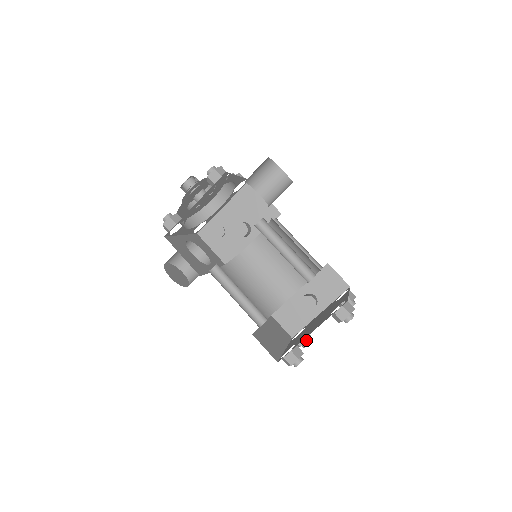
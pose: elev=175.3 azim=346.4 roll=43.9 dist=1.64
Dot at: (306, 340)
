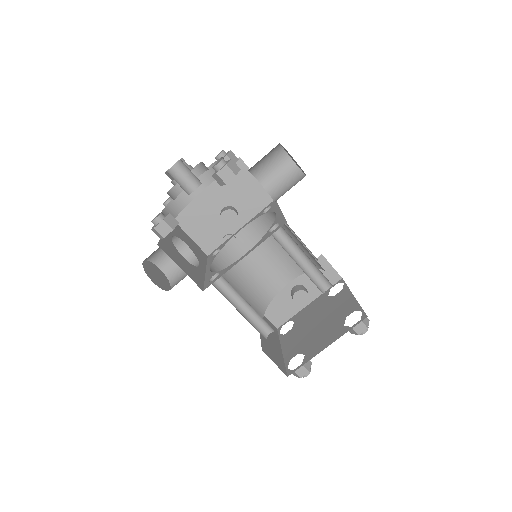
Dot at: occluded
